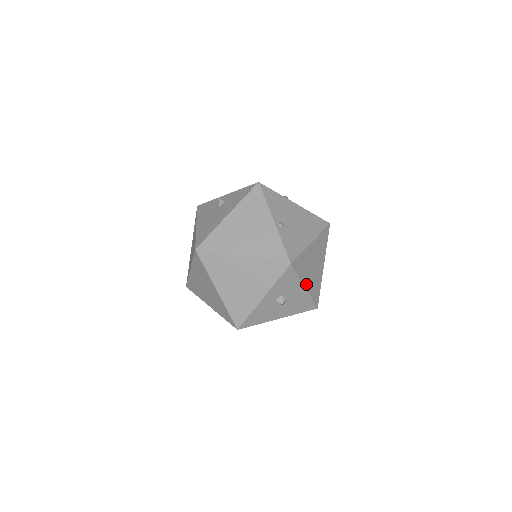
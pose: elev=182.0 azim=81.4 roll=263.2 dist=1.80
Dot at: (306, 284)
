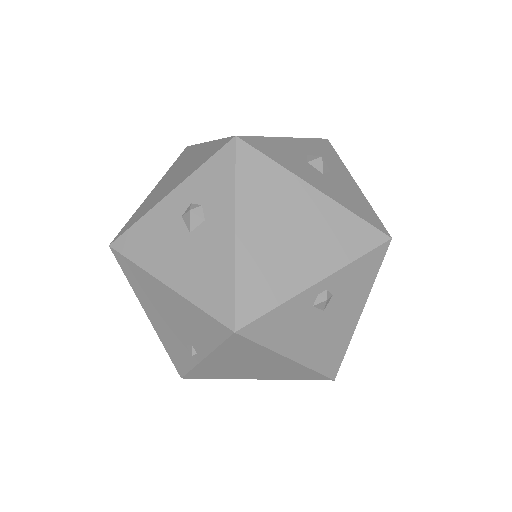
Dot at: occluded
